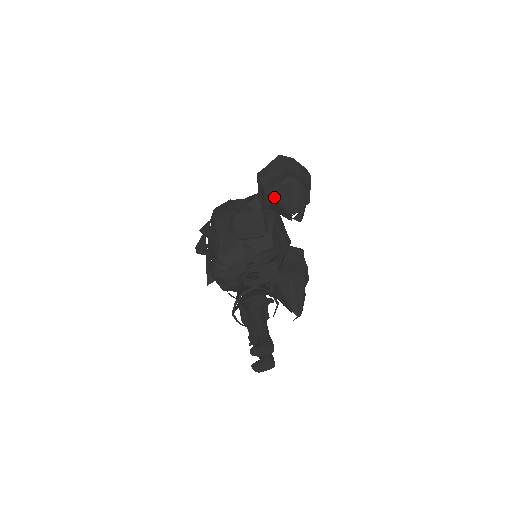
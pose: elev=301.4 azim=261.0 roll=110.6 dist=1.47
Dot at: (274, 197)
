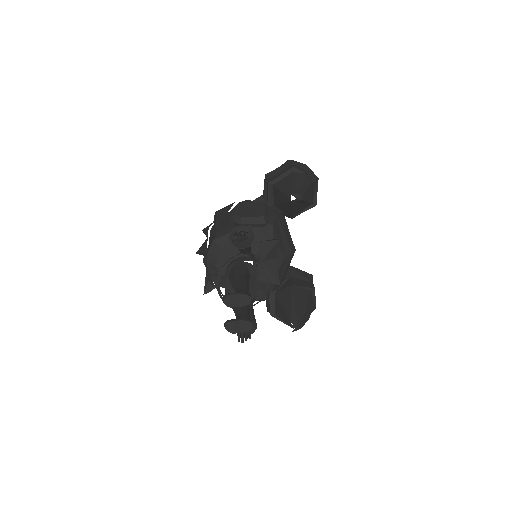
Dot at: (277, 186)
